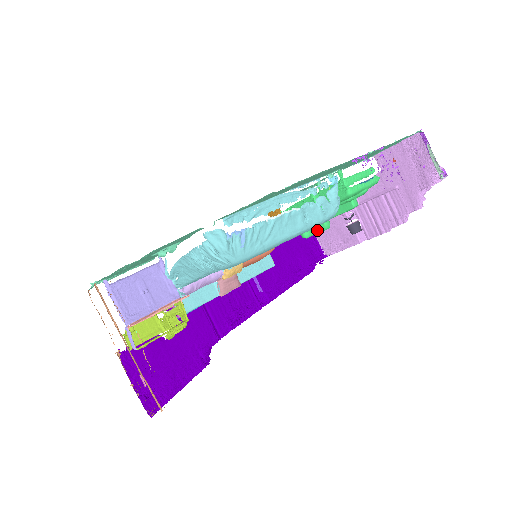
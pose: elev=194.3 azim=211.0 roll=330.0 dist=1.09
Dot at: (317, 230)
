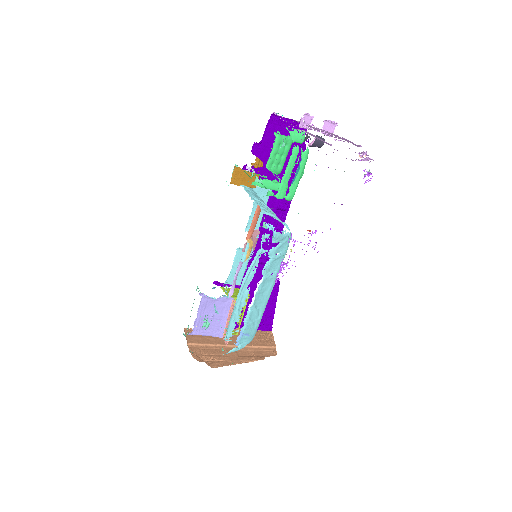
Dot at: (284, 159)
